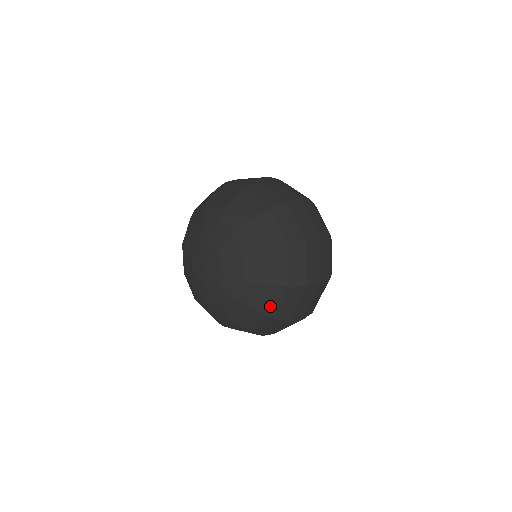
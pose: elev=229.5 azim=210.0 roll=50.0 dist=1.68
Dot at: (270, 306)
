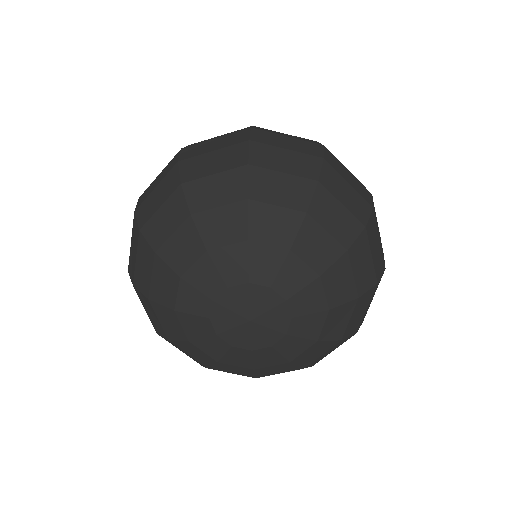
Dot at: occluded
